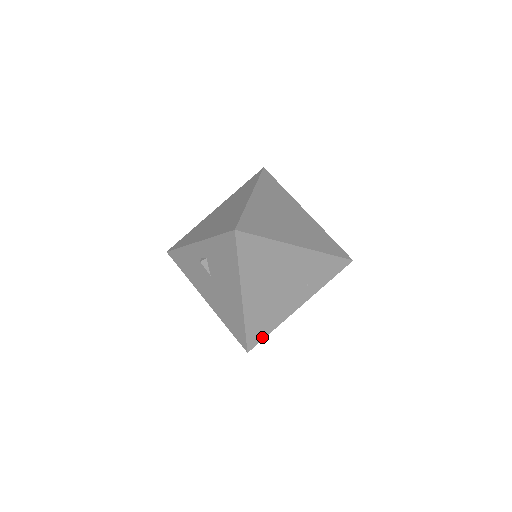
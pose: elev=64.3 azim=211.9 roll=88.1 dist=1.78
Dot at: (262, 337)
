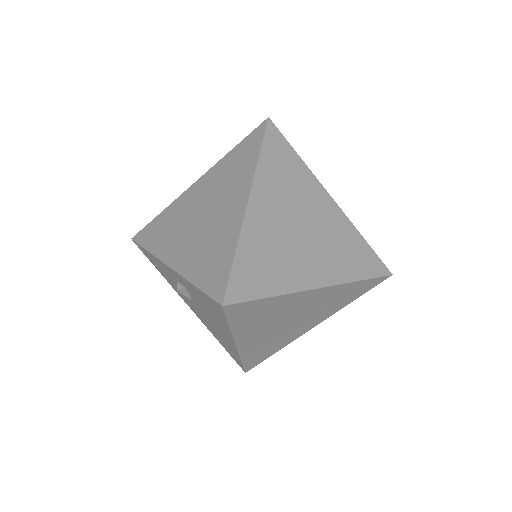
Dot at: (263, 359)
